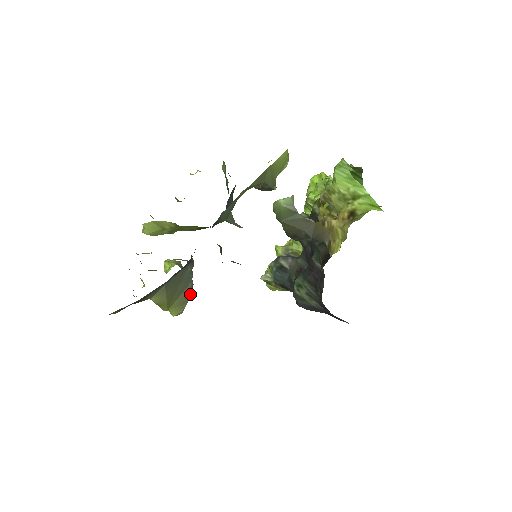
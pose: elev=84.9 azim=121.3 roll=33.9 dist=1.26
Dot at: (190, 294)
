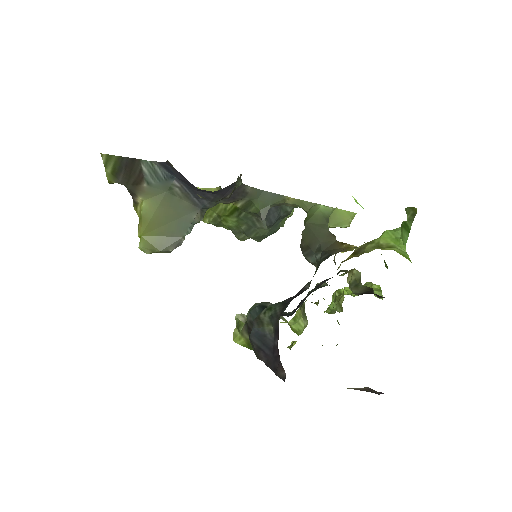
Dot at: (171, 247)
